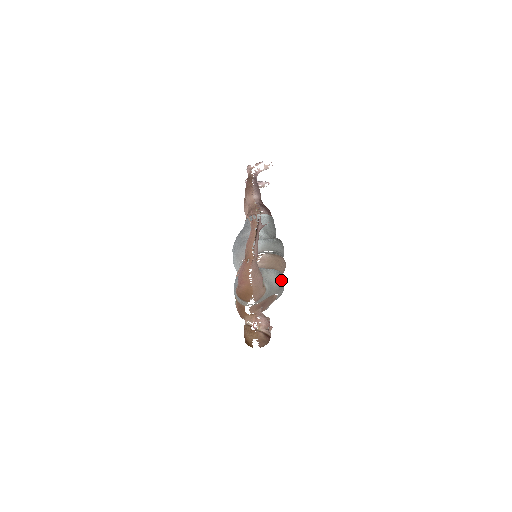
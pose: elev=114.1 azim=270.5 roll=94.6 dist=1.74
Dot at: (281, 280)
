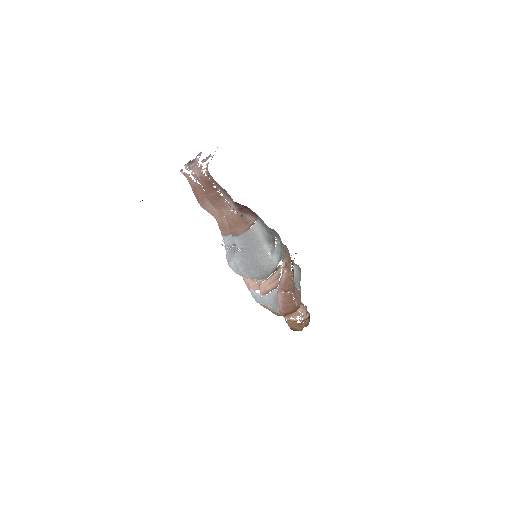
Dot at: occluded
